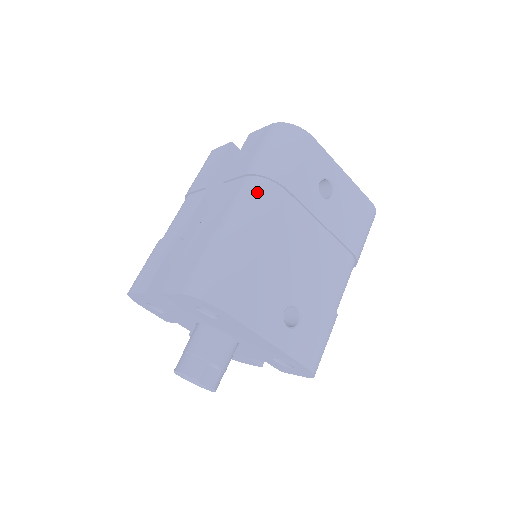
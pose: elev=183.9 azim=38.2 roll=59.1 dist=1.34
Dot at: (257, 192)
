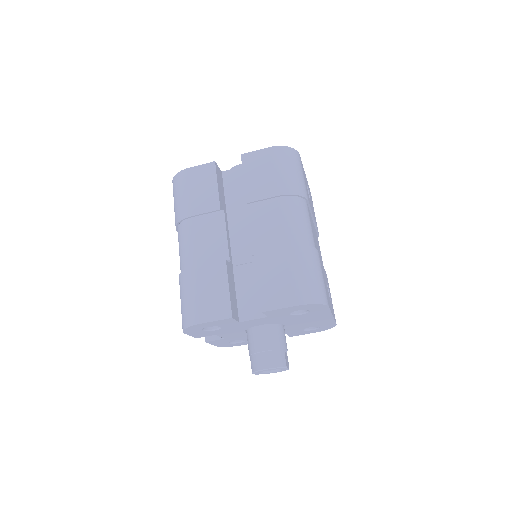
Dot at: (298, 209)
